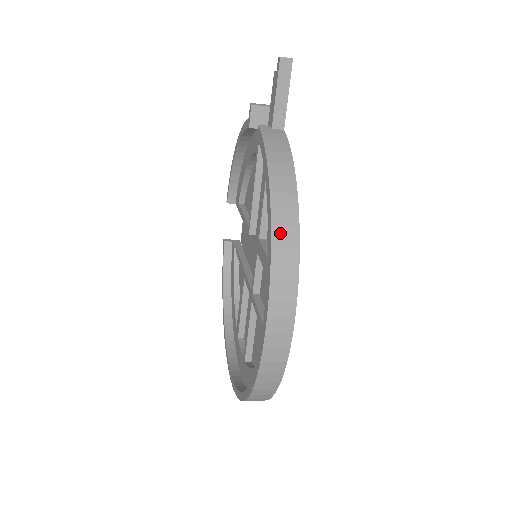
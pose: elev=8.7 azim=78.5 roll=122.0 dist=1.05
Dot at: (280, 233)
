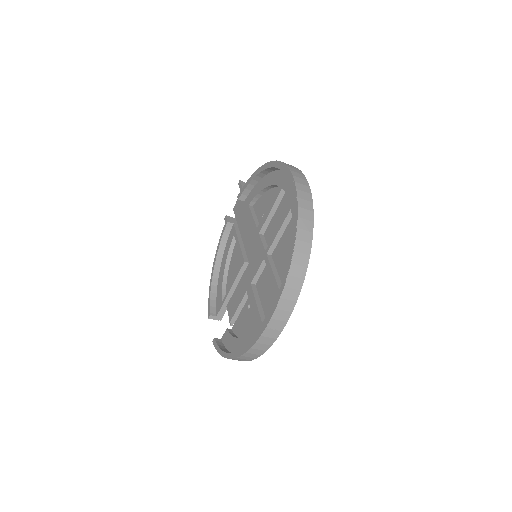
Dot at: occluded
